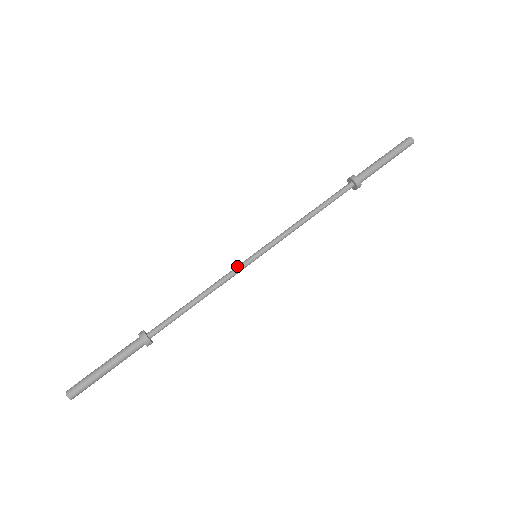
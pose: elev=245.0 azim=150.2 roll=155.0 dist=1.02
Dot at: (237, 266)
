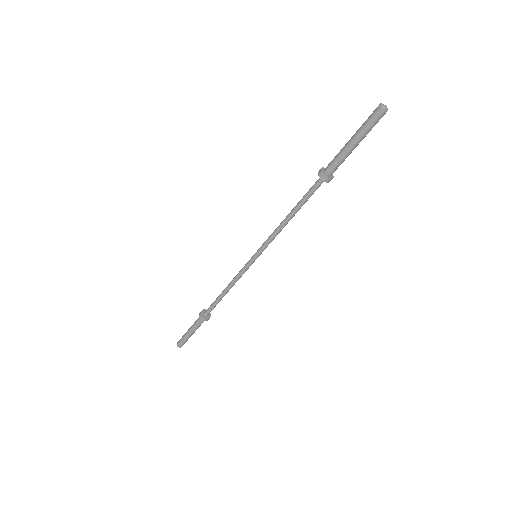
Dot at: (244, 266)
